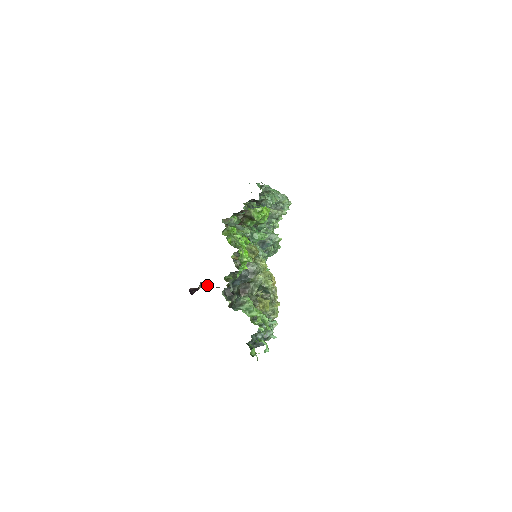
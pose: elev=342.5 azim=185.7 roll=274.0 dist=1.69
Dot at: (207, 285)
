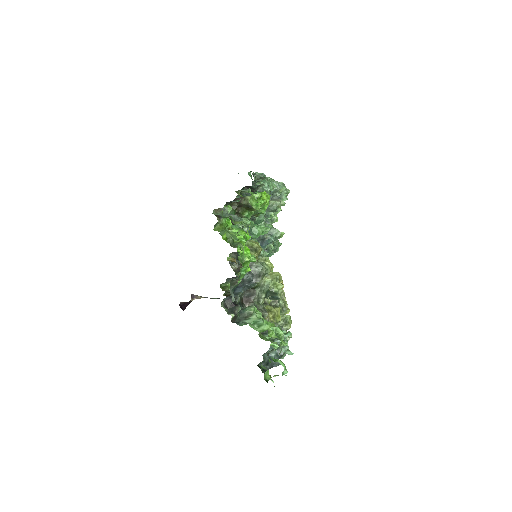
Dot at: (200, 297)
